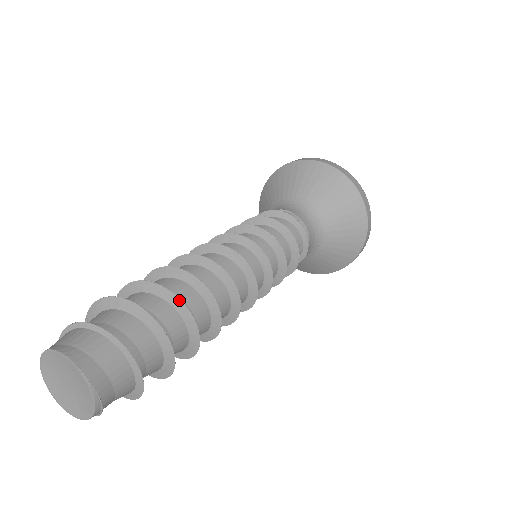
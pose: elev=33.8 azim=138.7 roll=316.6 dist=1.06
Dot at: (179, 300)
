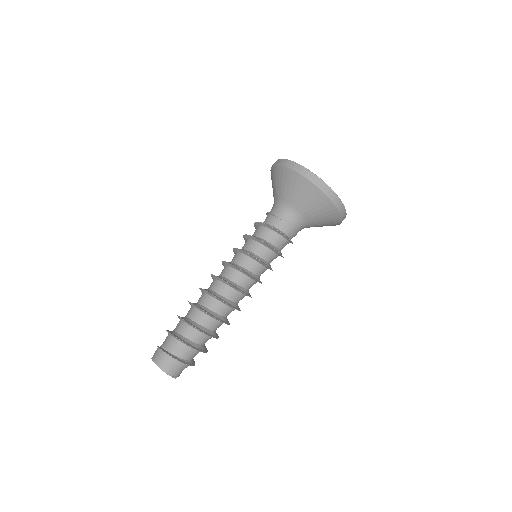
Dot at: (201, 331)
